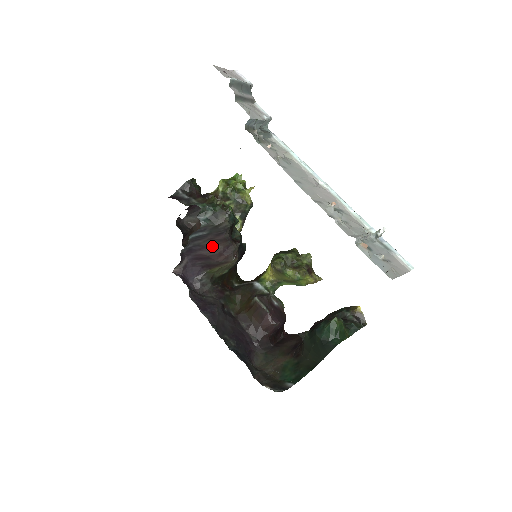
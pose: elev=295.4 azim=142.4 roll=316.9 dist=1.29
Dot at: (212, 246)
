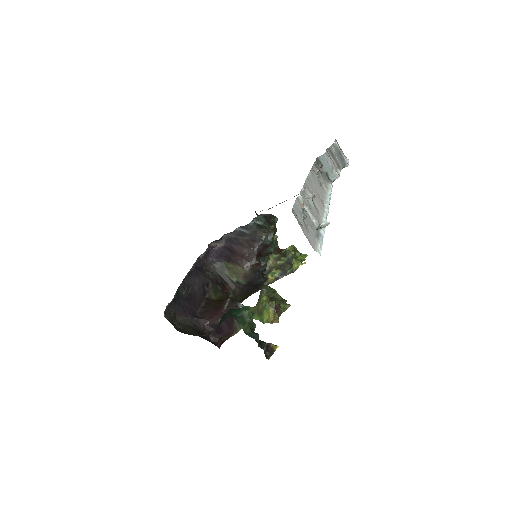
Dot at: (243, 246)
